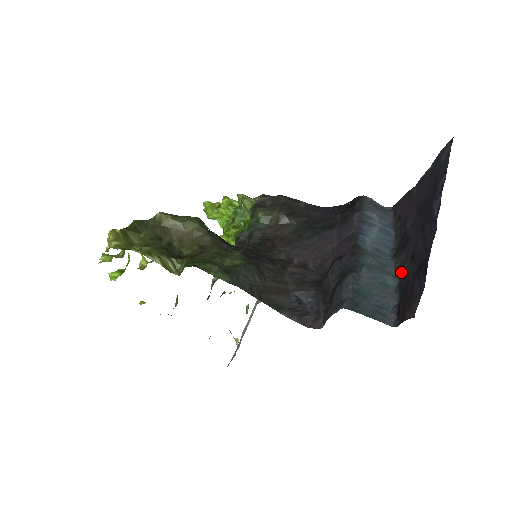
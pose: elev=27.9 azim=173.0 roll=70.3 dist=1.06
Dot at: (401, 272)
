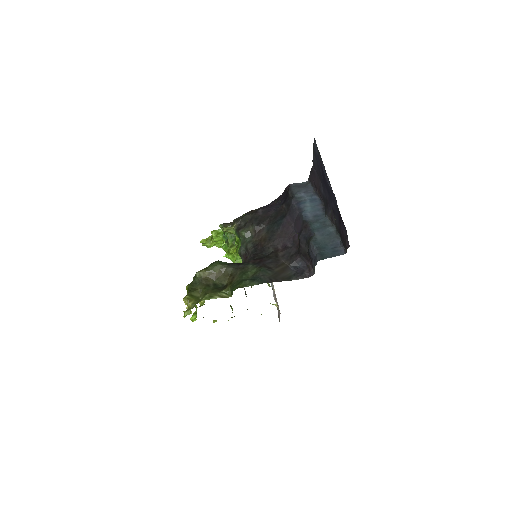
Dot at: (333, 222)
